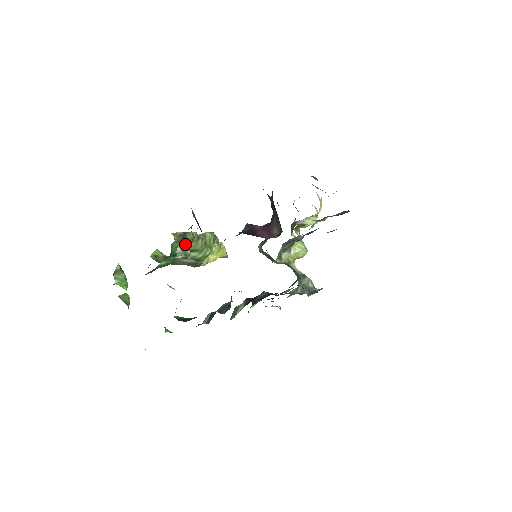
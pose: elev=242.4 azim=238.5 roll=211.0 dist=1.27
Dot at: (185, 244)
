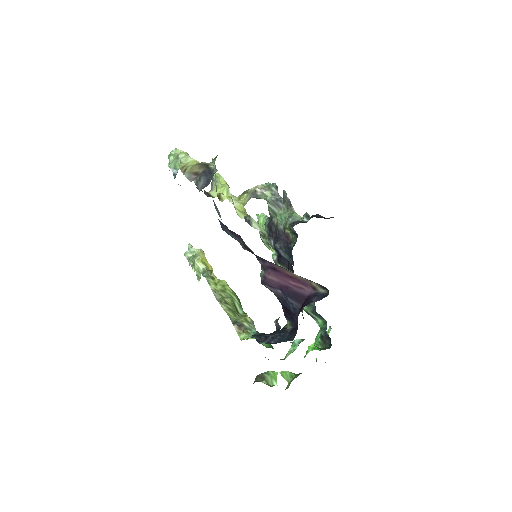
Dot at: (244, 323)
